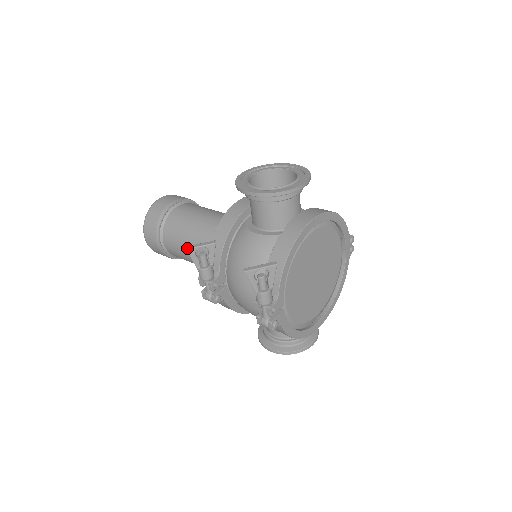
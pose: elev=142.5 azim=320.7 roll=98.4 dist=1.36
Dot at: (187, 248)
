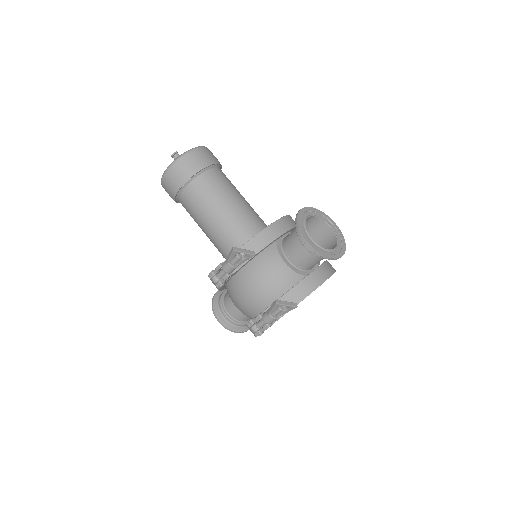
Dot at: (235, 249)
